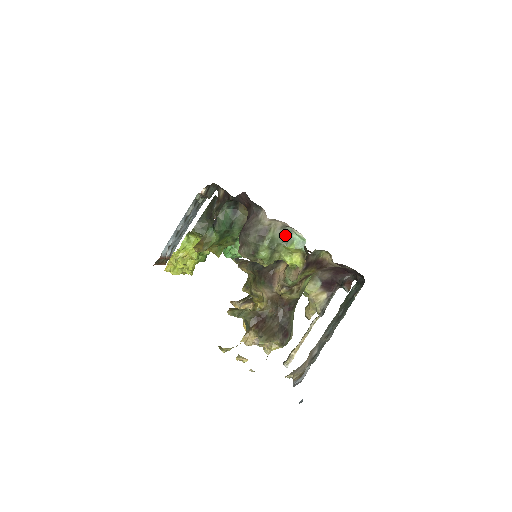
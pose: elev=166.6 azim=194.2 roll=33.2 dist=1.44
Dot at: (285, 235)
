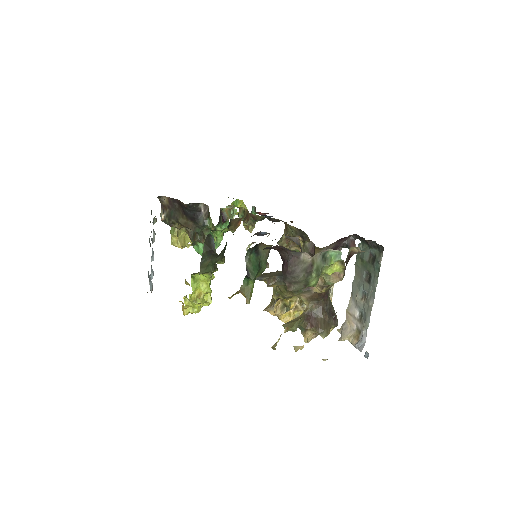
Dot at: (324, 258)
